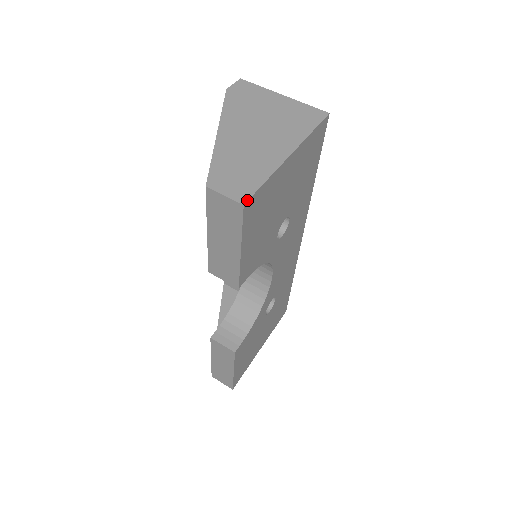
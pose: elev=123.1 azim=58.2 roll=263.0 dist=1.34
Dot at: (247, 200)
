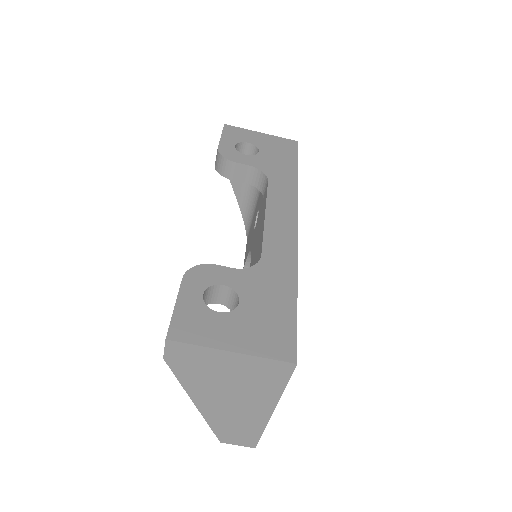
Dot at: occluded
